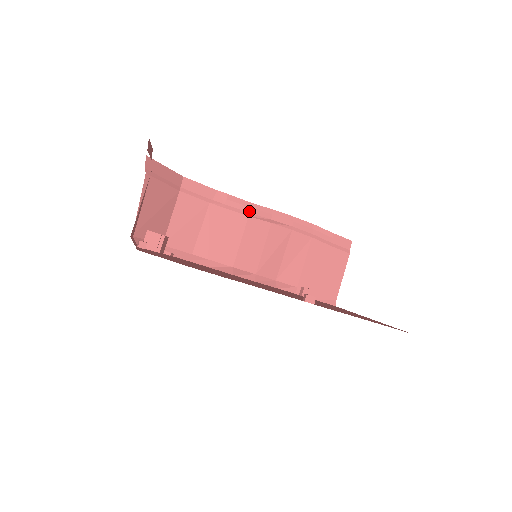
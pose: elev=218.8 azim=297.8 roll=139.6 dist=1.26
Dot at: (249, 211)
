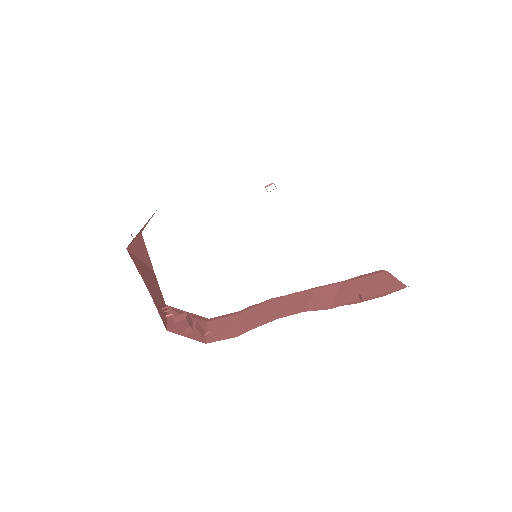
Dot at: occluded
